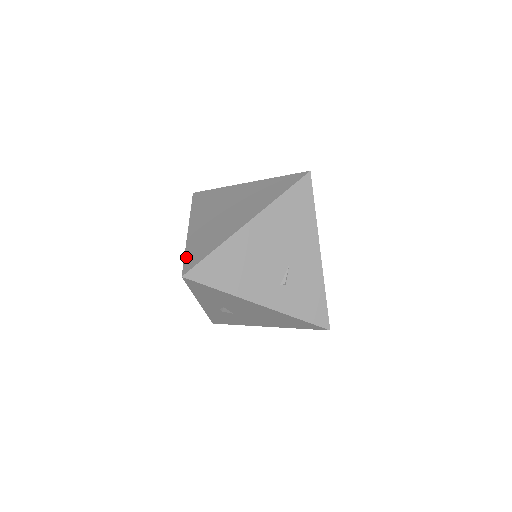
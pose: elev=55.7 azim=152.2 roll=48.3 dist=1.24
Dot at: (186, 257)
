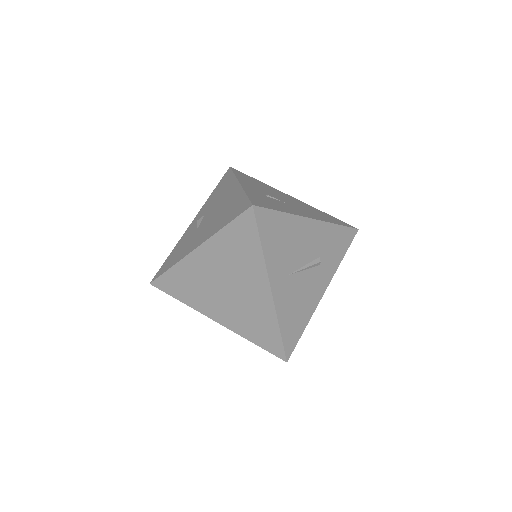
Dot at: occluded
